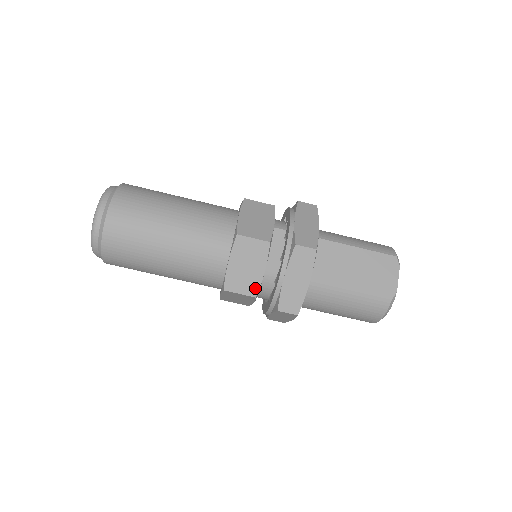
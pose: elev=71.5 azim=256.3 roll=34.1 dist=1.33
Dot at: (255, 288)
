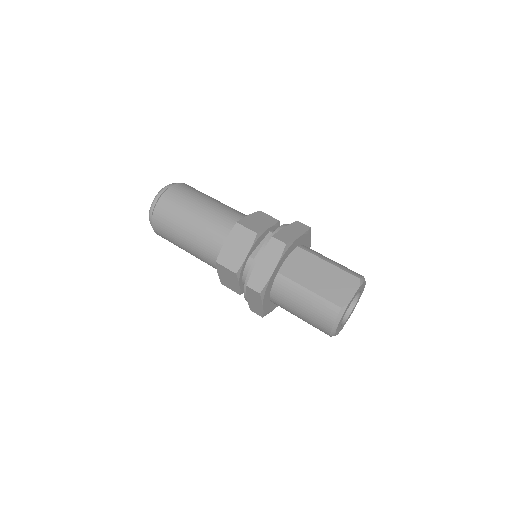
Dot at: (237, 266)
